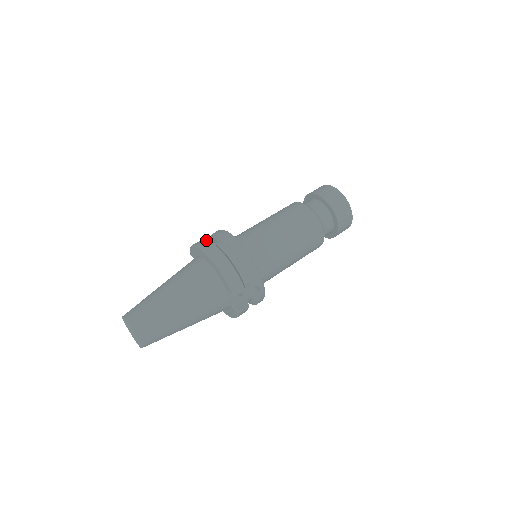
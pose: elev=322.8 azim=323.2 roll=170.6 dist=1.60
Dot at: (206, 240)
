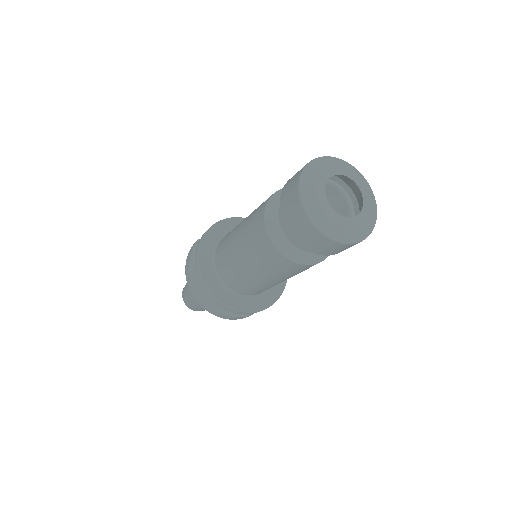
Dot at: (191, 282)
